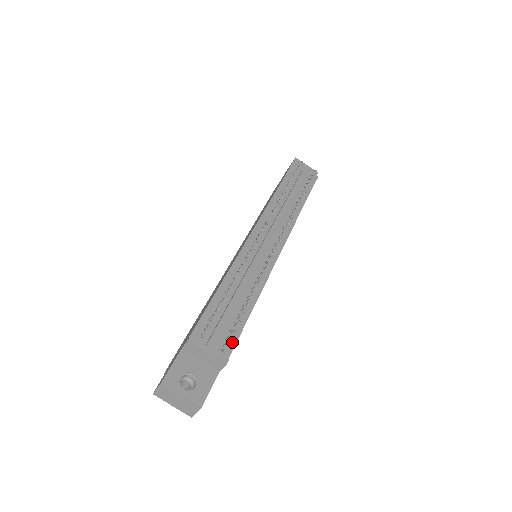
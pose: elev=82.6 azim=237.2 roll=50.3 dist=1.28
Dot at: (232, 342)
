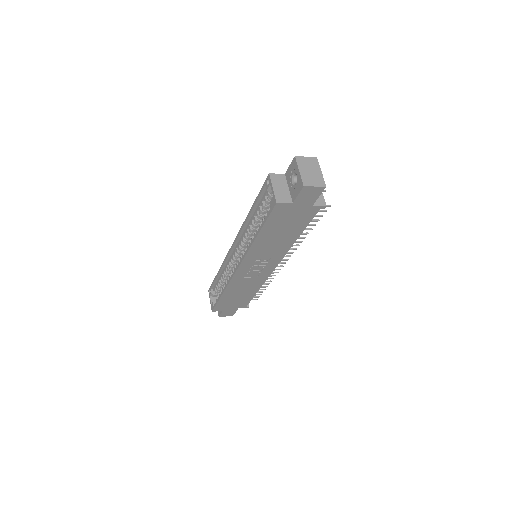
Dot at: (313, 215)
